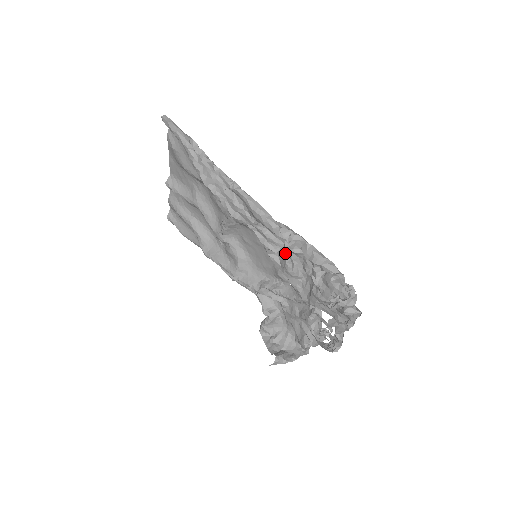
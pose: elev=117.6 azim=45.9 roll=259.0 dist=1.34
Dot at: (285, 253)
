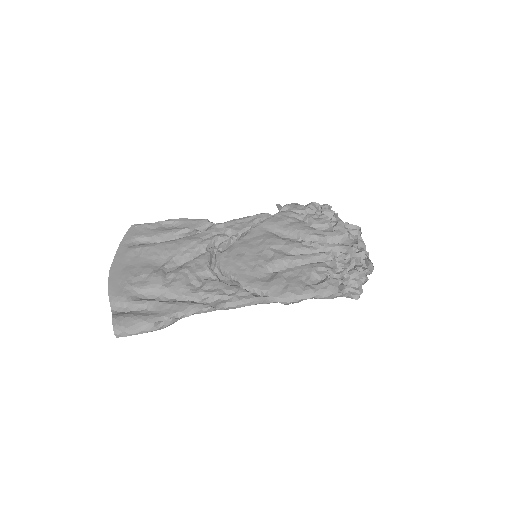
Dot at: occluded
